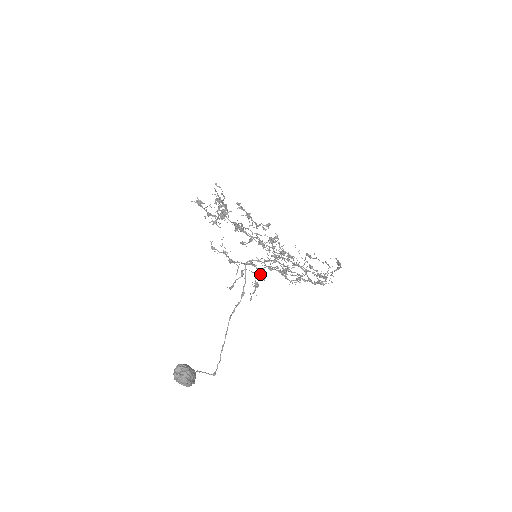
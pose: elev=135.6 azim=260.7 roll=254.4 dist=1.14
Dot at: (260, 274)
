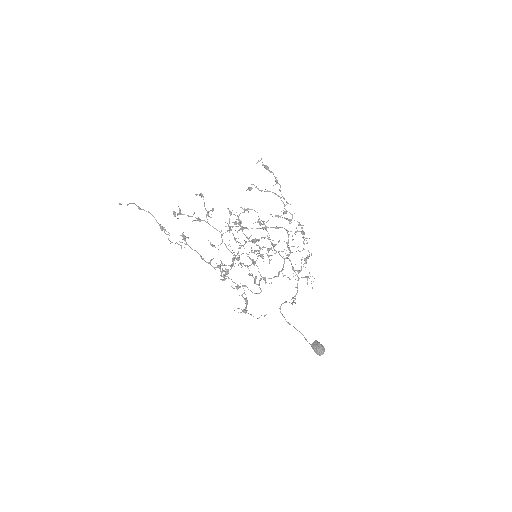
Dot at: (258, 251)
